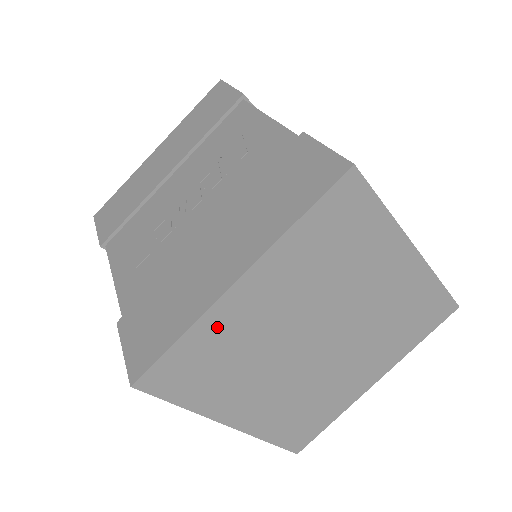
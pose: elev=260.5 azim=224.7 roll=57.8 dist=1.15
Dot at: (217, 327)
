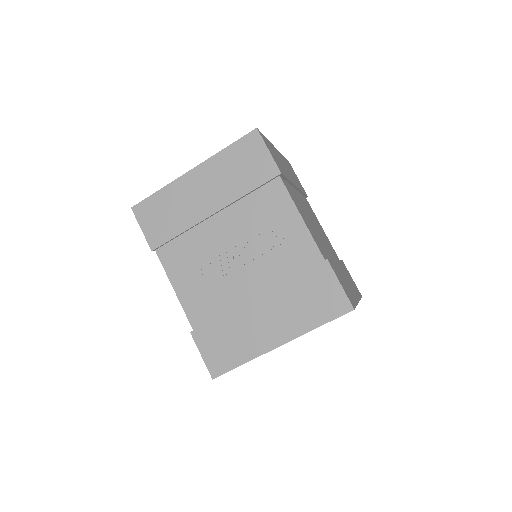
Dot at: occluded
